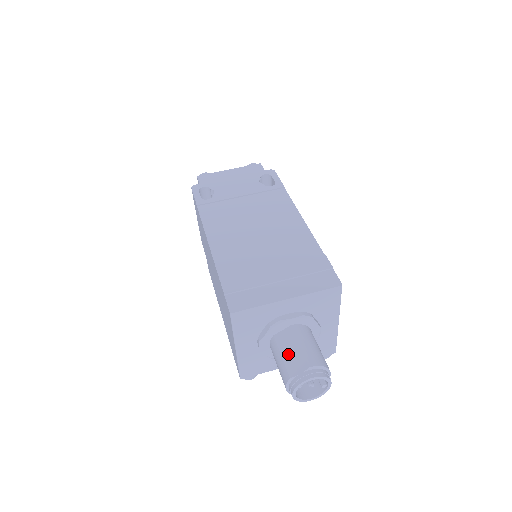
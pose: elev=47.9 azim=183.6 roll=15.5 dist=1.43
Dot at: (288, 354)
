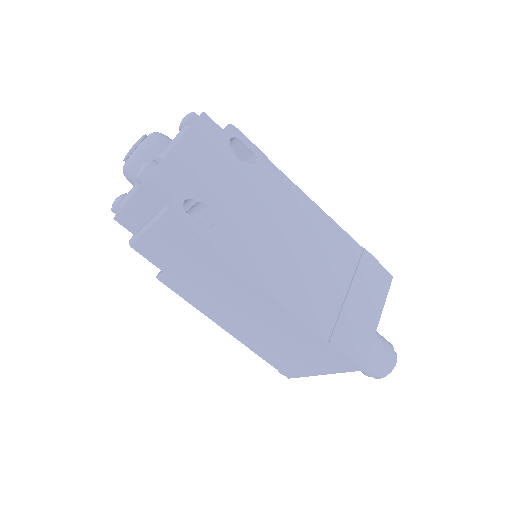
Dot at: (372, 355)
